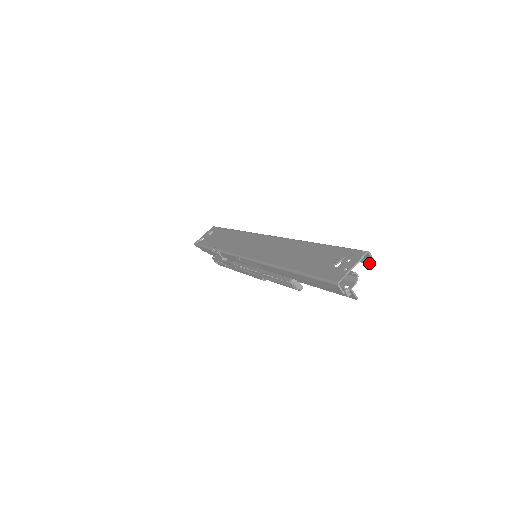
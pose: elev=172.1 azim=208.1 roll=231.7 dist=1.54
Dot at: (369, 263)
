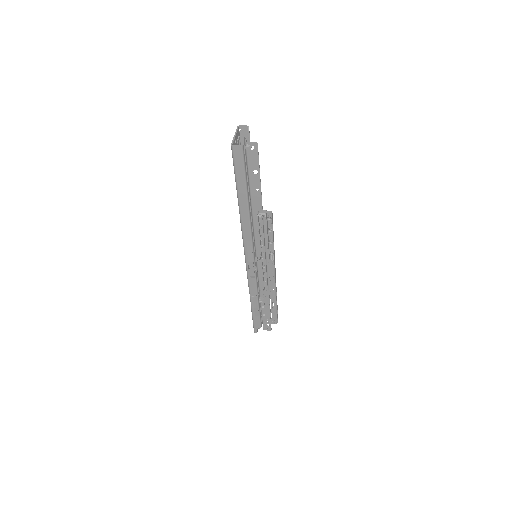
Dot at: occluded
